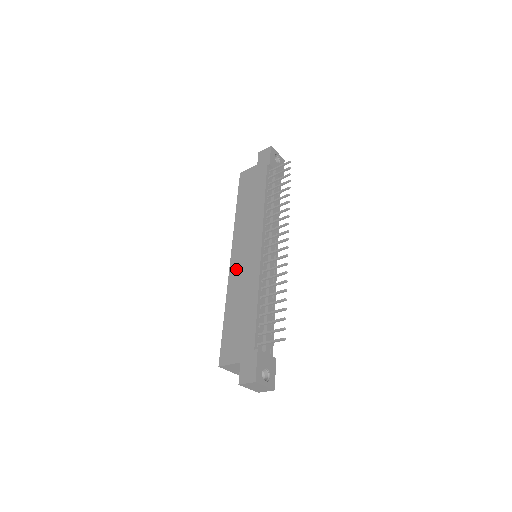
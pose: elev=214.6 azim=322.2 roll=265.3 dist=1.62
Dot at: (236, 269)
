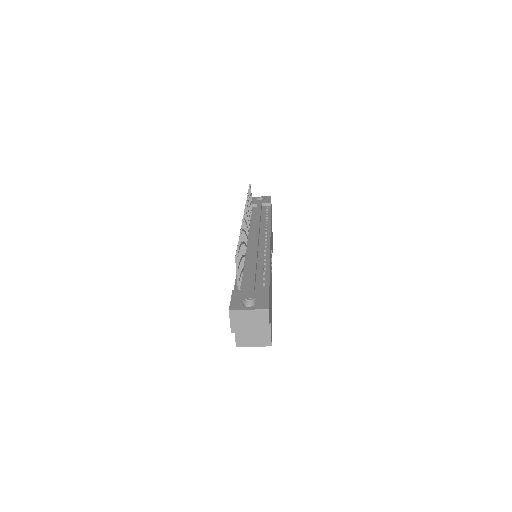
Dot at: occluded
